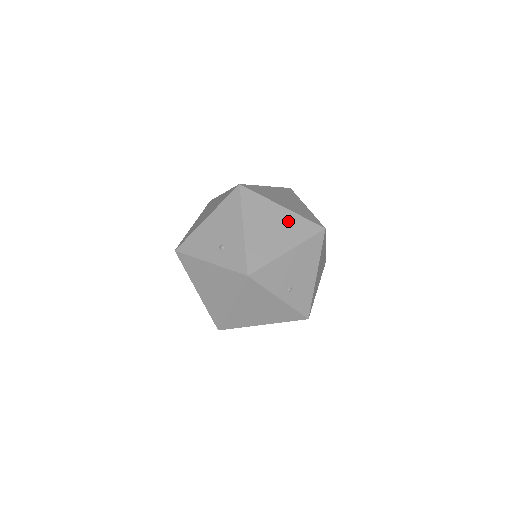
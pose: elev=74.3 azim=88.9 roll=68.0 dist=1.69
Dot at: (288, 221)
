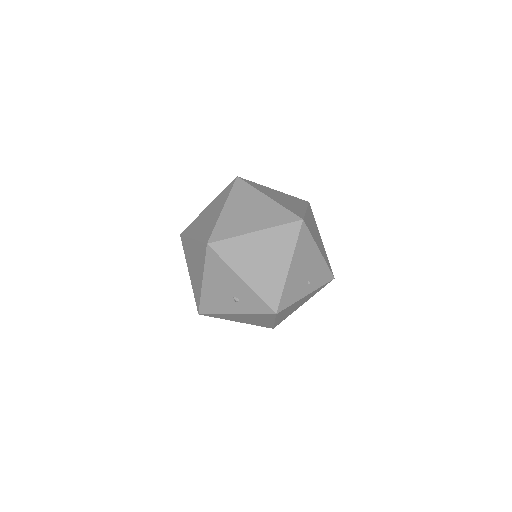
Dot at: (270, 241)
